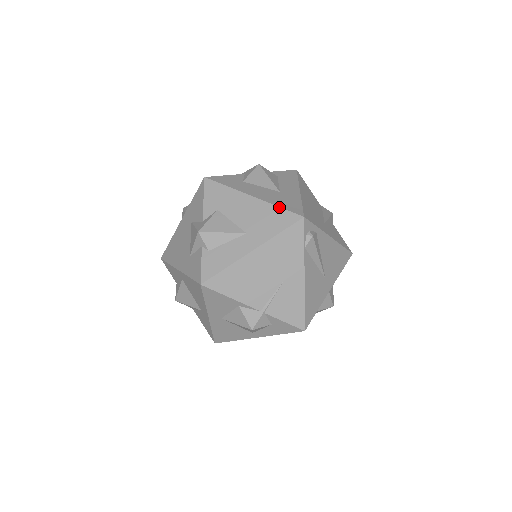
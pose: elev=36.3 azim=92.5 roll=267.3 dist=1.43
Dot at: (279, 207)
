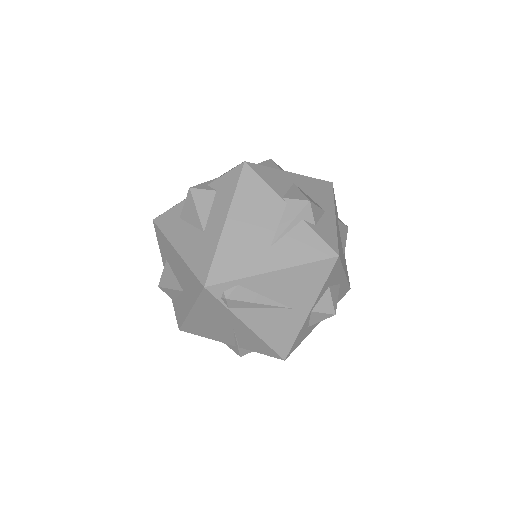
Dot at: (190, 269)
